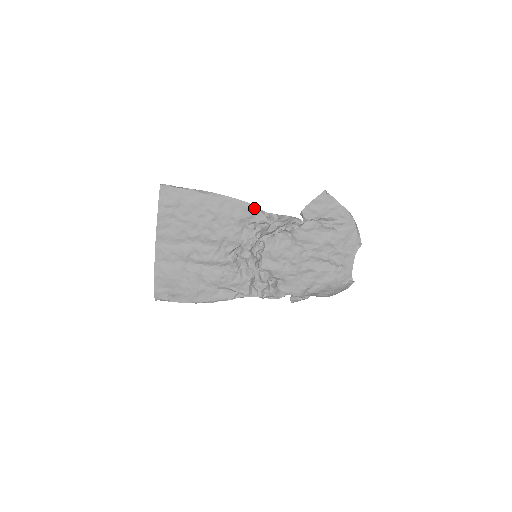
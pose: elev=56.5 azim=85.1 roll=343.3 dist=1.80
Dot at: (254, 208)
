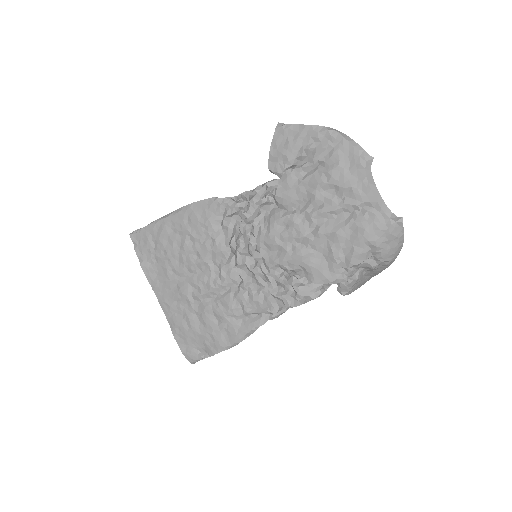
Dot at: (218, 200)
